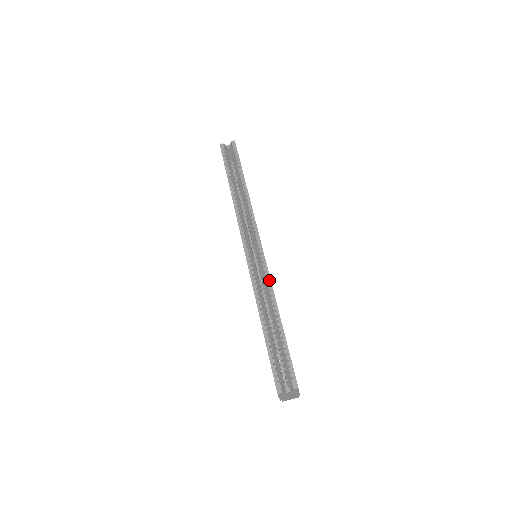
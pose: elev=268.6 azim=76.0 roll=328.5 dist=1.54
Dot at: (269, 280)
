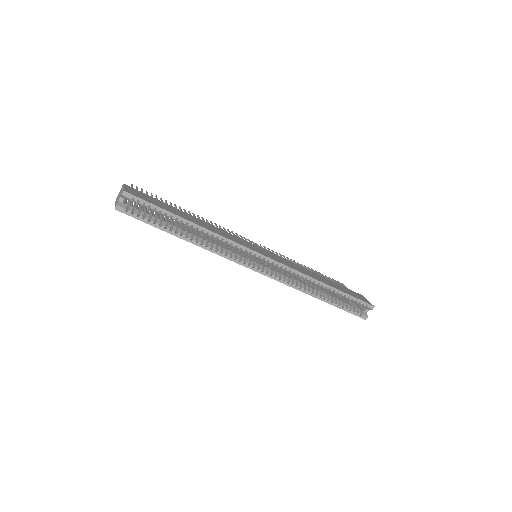
Dot at: (298, 273)
